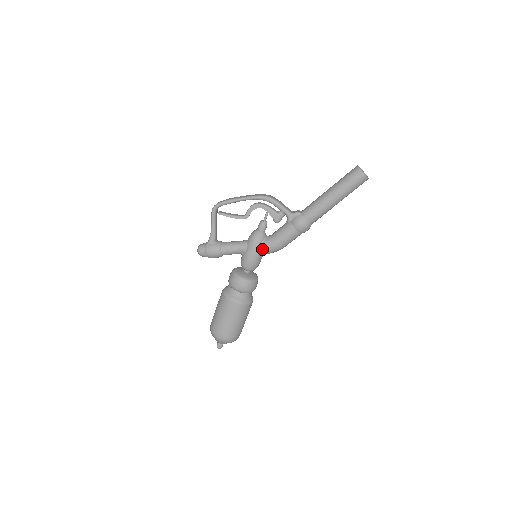
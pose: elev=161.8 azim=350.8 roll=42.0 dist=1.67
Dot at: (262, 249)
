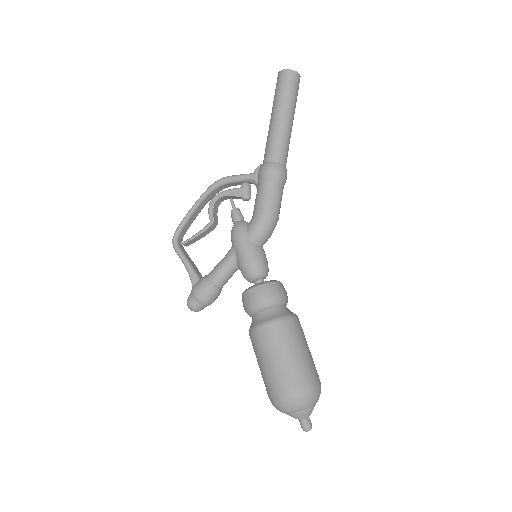
Dot at: (251, 236)
